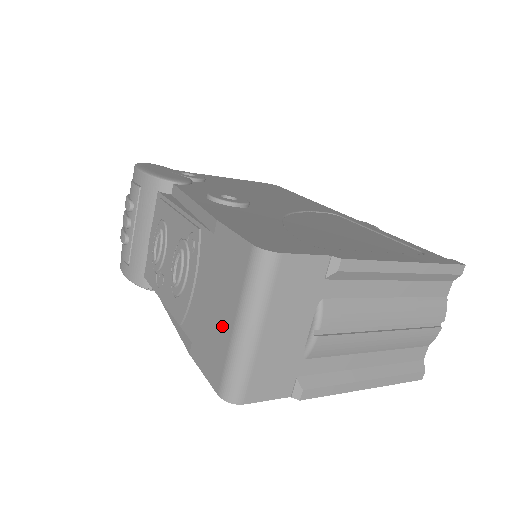
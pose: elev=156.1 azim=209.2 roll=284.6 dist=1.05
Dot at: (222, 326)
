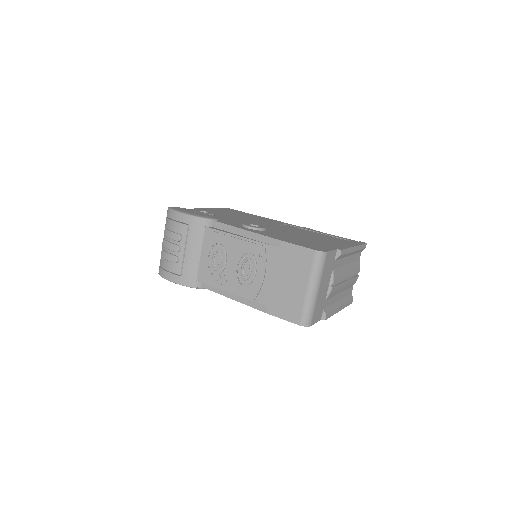
Dot at: (296, 292)
